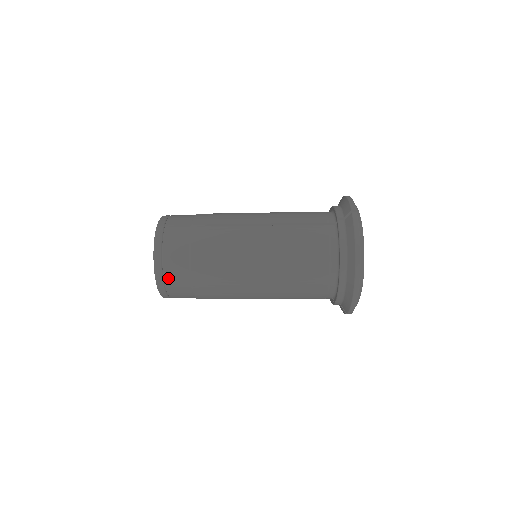
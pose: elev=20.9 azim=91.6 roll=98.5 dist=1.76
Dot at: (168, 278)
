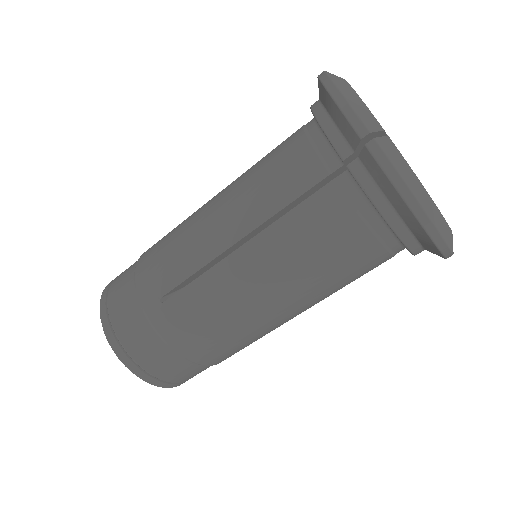
Dot at: (114, 284)
